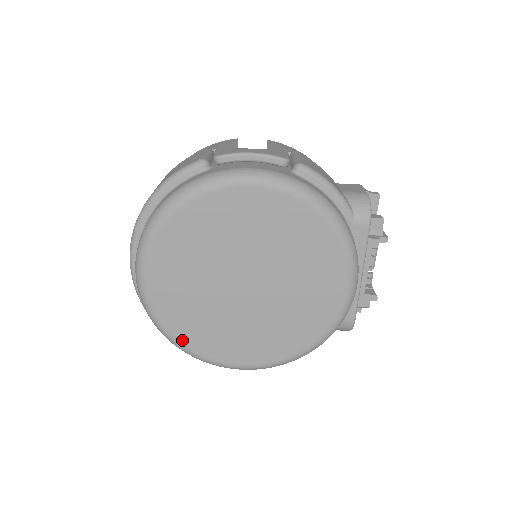
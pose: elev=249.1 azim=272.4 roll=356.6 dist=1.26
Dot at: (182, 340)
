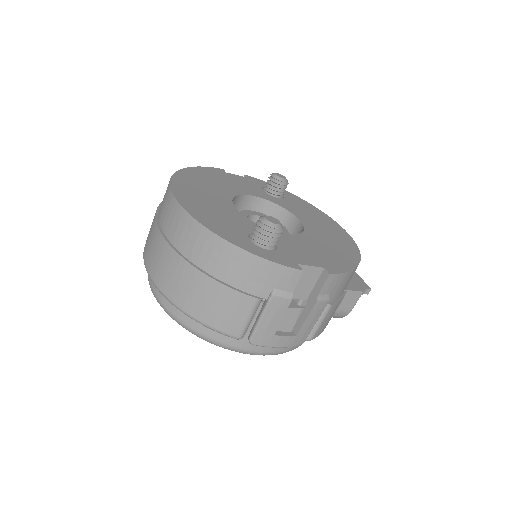
Dot at: occluded
